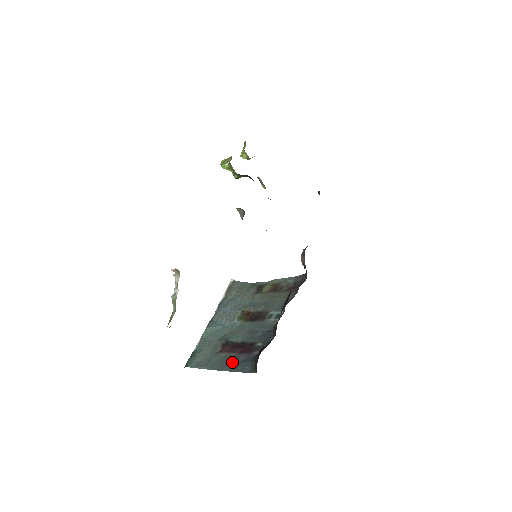
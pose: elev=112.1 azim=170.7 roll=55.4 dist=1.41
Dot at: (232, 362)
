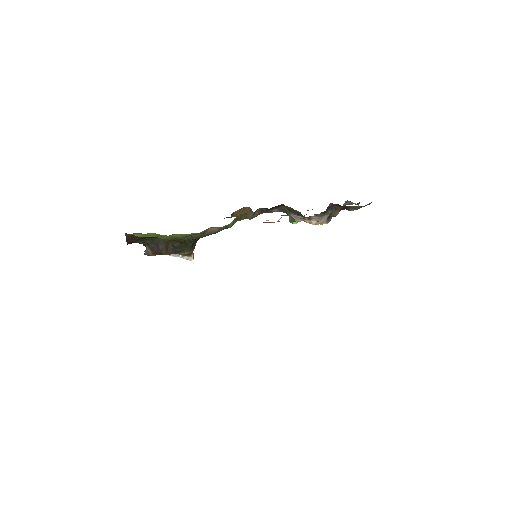
Dot at: occluded
